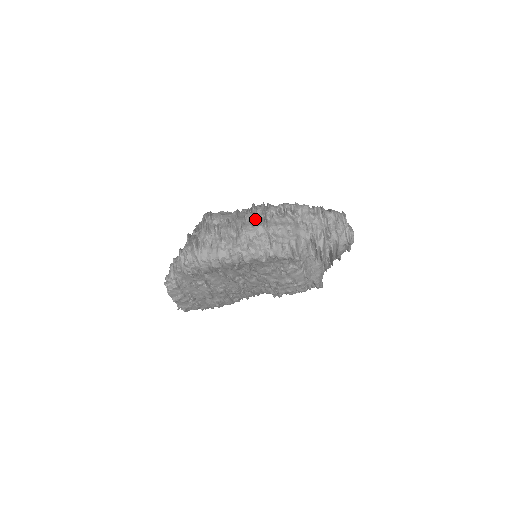
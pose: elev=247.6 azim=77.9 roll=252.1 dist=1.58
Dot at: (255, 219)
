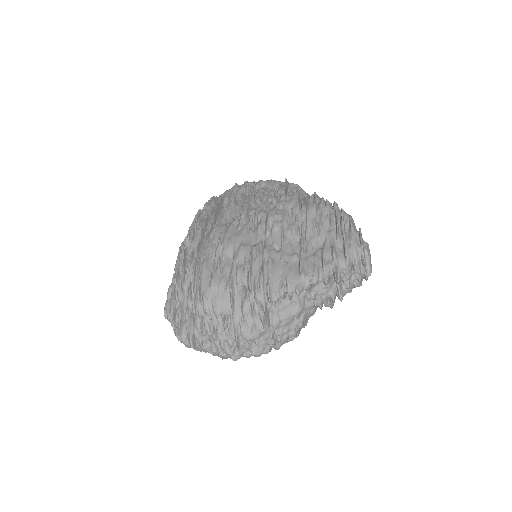
Dot at: (255, 316)
